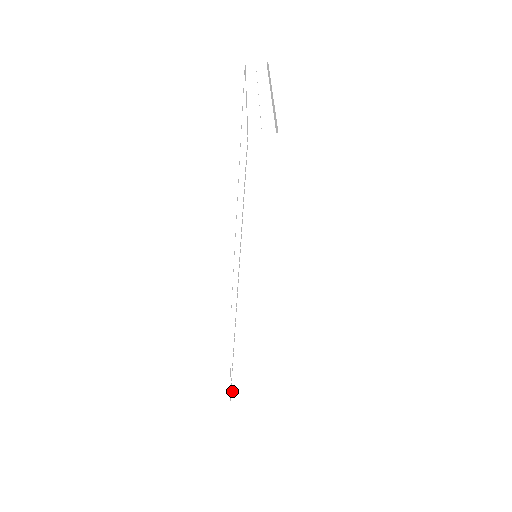
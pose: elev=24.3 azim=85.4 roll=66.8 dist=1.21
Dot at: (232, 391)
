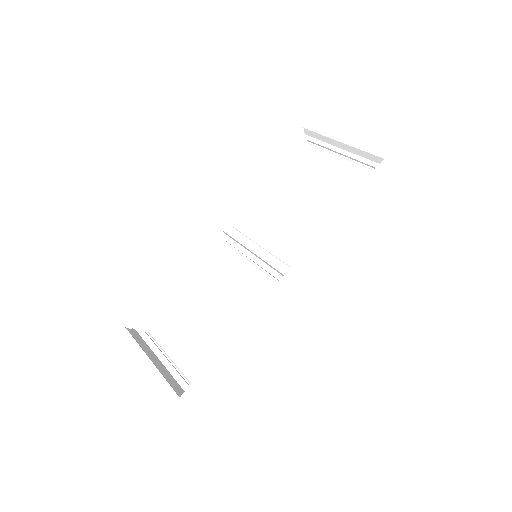
Dot at: (205, 381)
